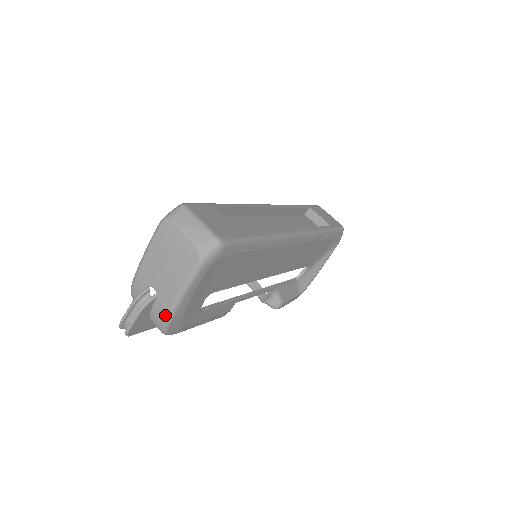
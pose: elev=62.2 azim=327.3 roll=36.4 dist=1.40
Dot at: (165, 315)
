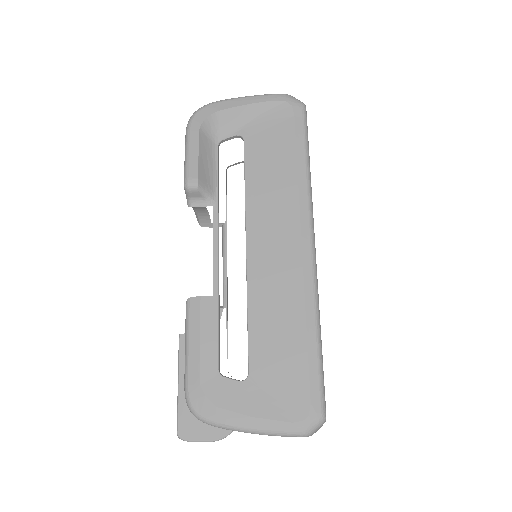
Dot at: occluded
